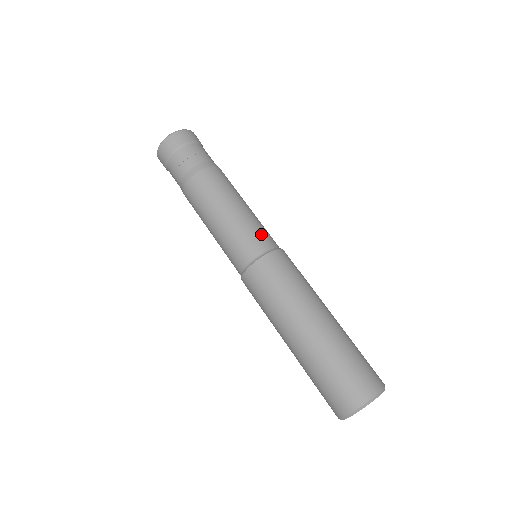
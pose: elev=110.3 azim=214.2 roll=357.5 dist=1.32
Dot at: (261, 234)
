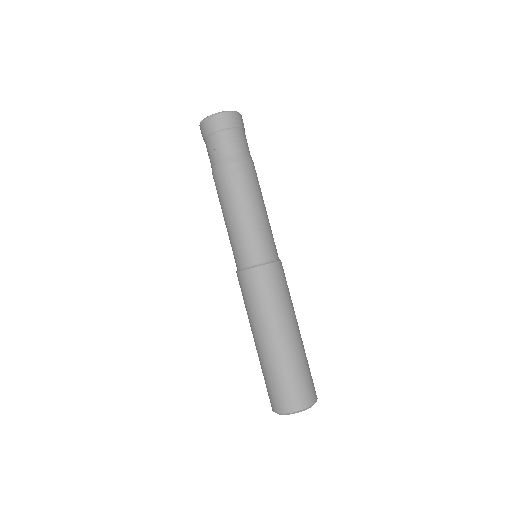
Dot at: (255, 246)
